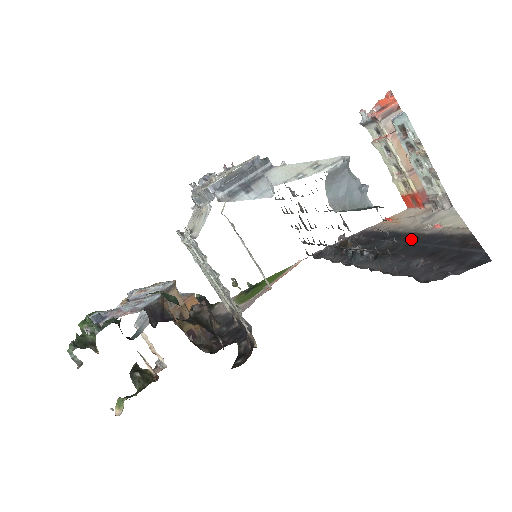
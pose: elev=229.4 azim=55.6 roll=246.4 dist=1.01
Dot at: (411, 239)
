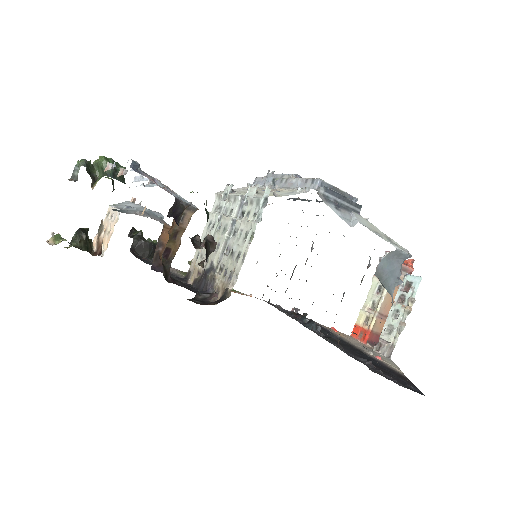
Dot at: (357, 349)
